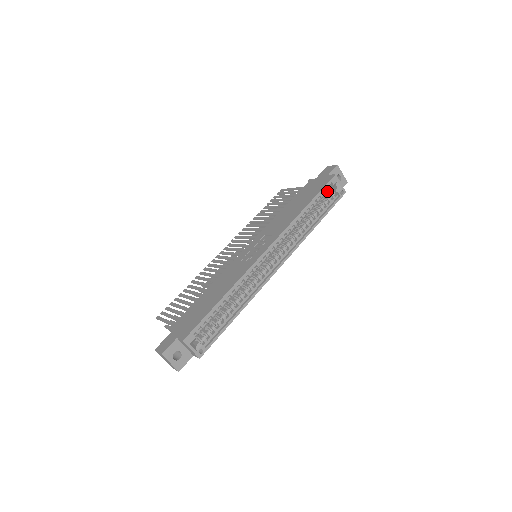
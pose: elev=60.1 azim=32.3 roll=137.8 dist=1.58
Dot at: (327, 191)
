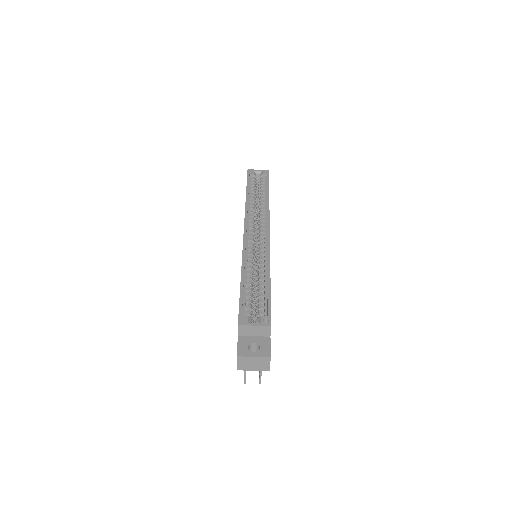
Dot at: (258, 184)
